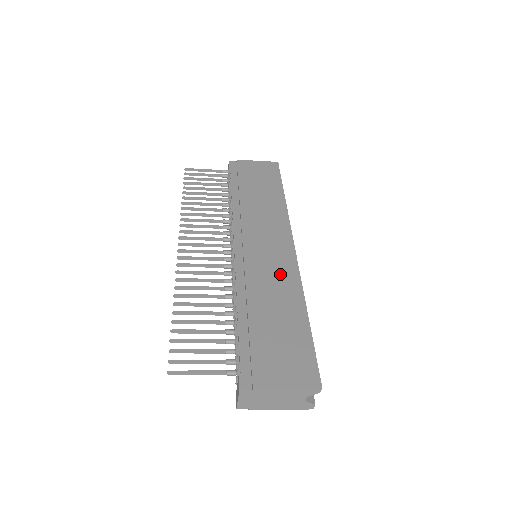
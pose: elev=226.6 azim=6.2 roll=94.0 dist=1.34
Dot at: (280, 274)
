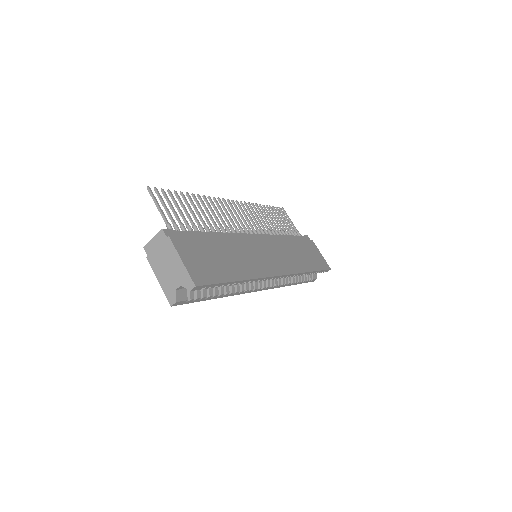
Dot at: (256, 263)
